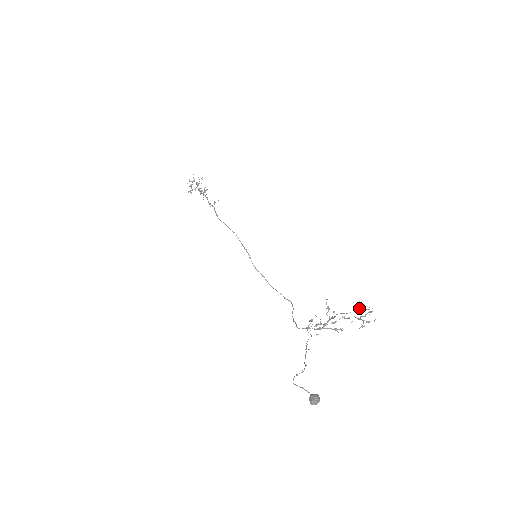
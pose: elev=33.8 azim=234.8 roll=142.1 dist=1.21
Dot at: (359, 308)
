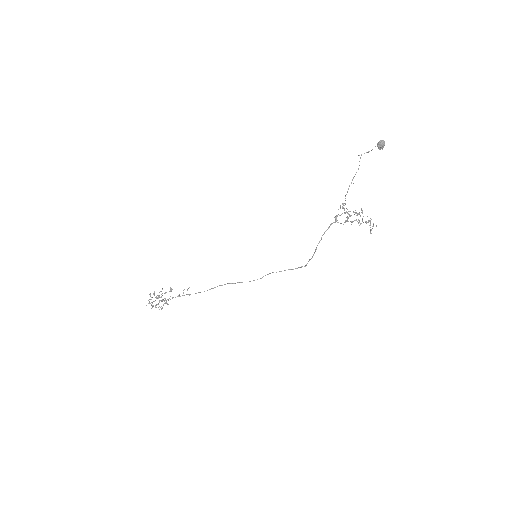
Dot at: (362, 212)
